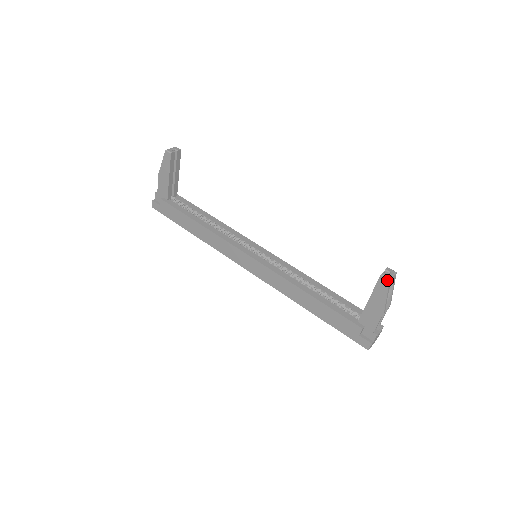
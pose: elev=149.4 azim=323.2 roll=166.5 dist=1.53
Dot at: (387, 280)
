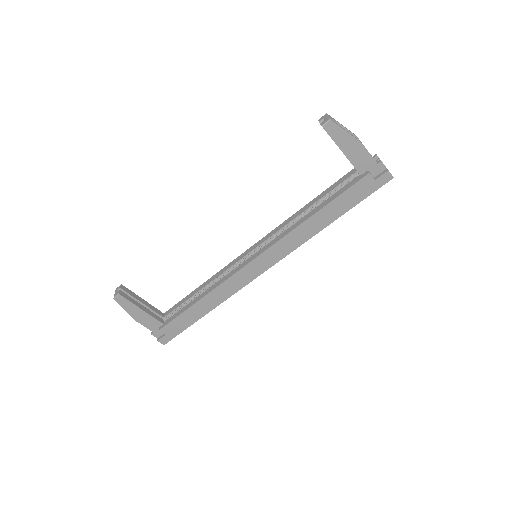
Dot at: (329, 122)
